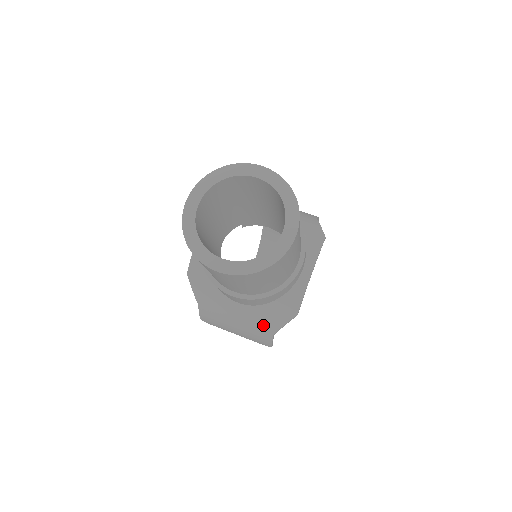
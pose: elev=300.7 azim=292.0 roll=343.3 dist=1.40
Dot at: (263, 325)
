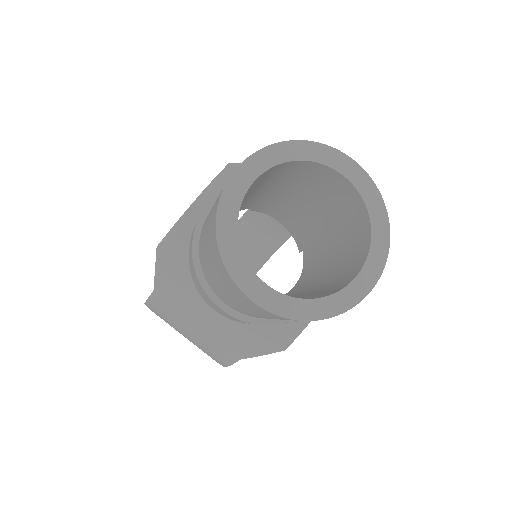
Dot at: (232, 345)
